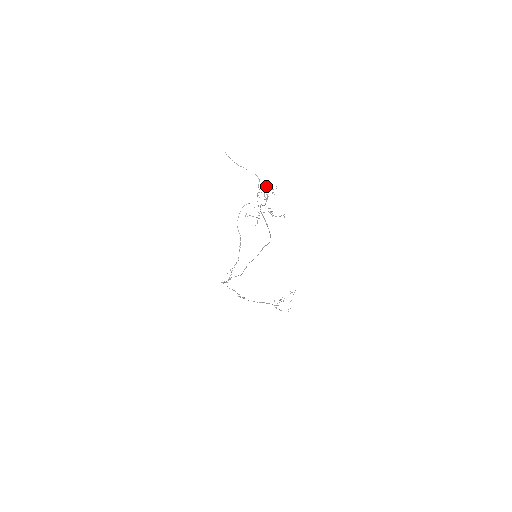
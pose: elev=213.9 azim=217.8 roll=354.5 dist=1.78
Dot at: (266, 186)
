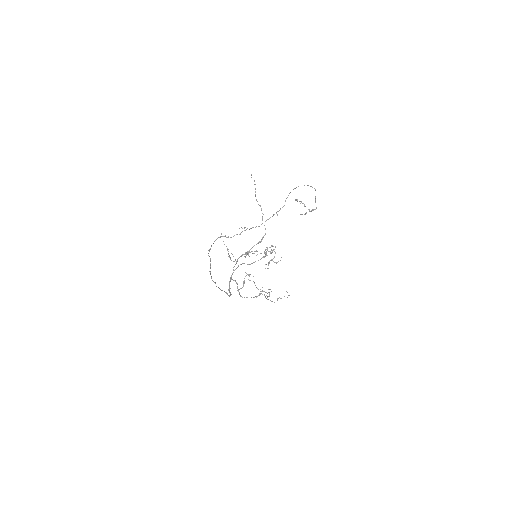
Dot at: occluded
